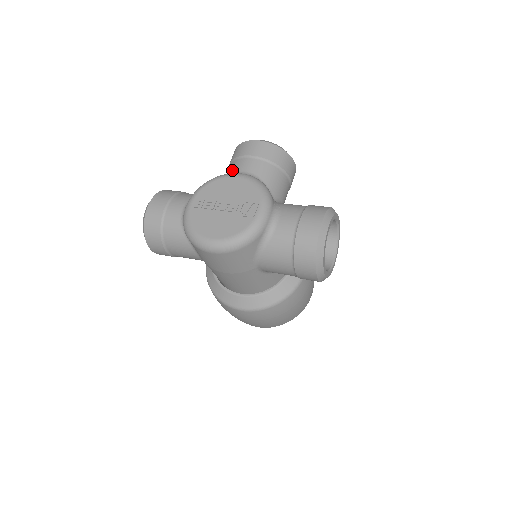
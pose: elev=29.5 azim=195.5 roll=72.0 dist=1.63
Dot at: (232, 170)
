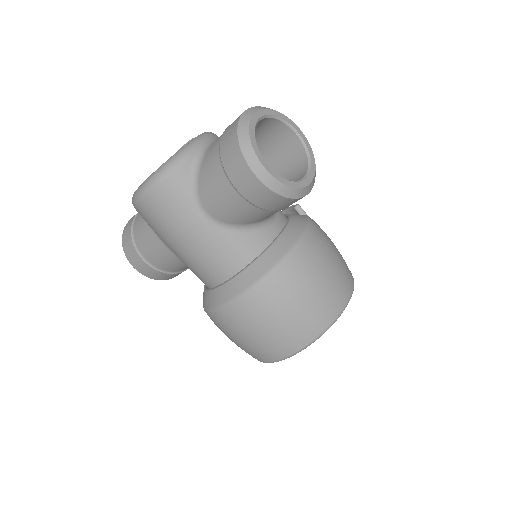
Dot at: occluded
